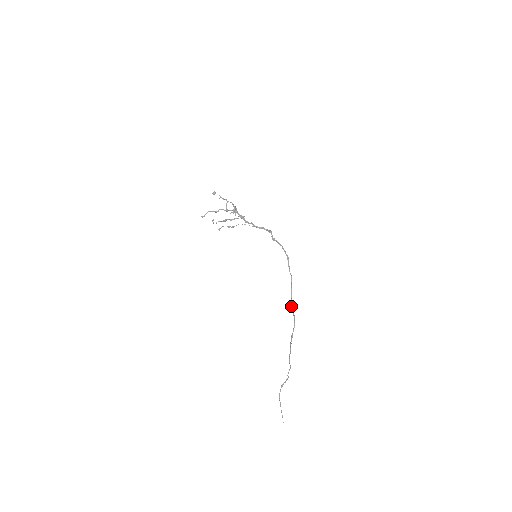
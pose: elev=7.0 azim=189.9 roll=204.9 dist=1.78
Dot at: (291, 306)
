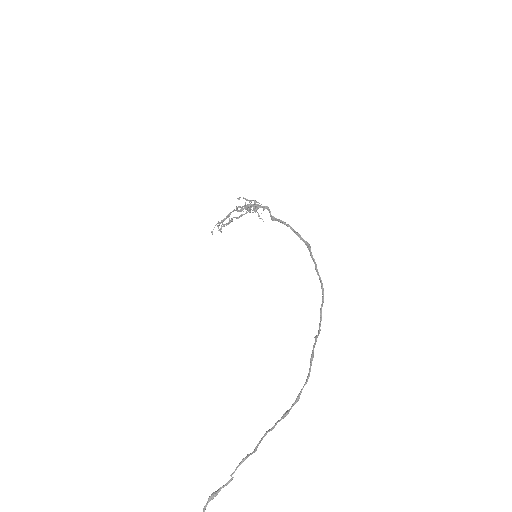
Dot at: (314, 337)
